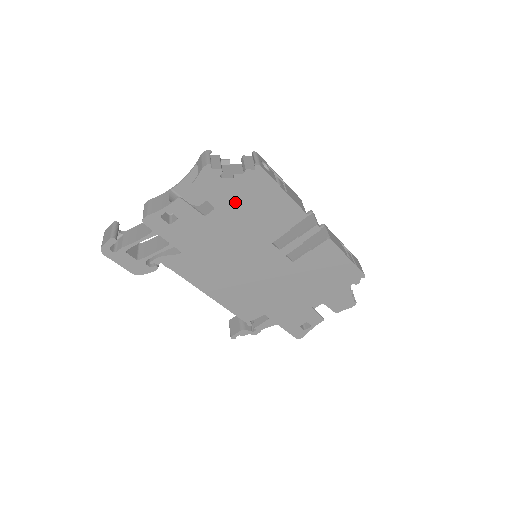
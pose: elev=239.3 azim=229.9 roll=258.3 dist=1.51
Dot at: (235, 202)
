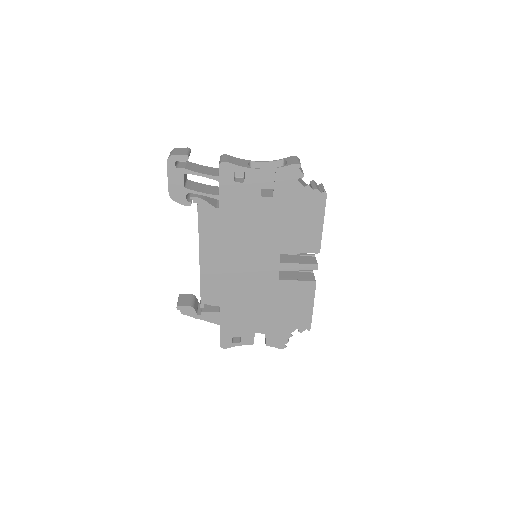
Dot at: (289, 204)
